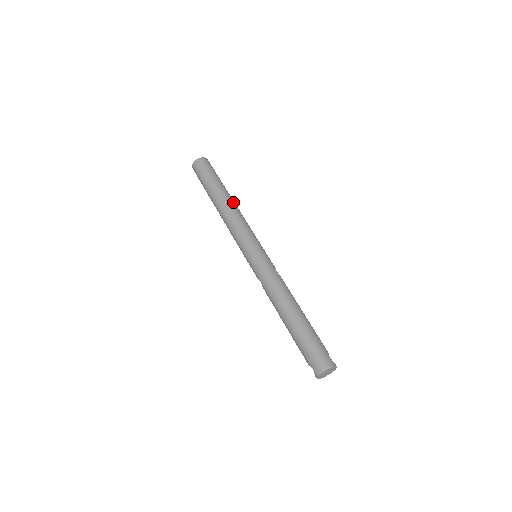
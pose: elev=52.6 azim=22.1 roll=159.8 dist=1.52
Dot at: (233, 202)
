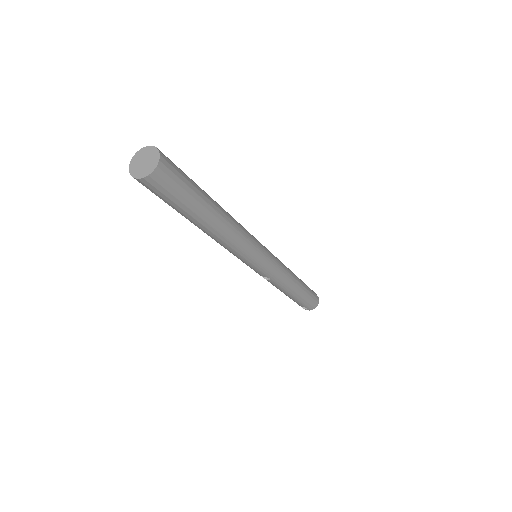
Dot at: occluded
